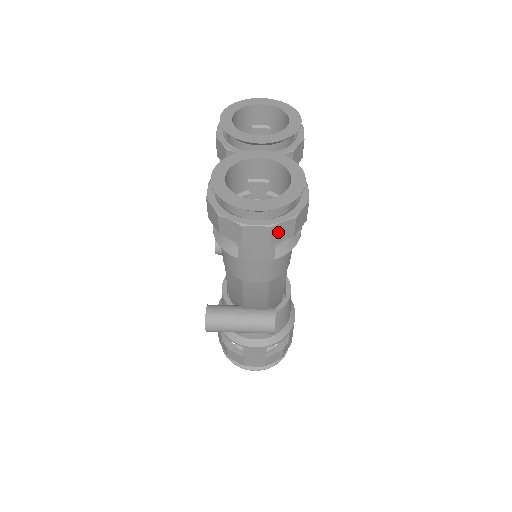
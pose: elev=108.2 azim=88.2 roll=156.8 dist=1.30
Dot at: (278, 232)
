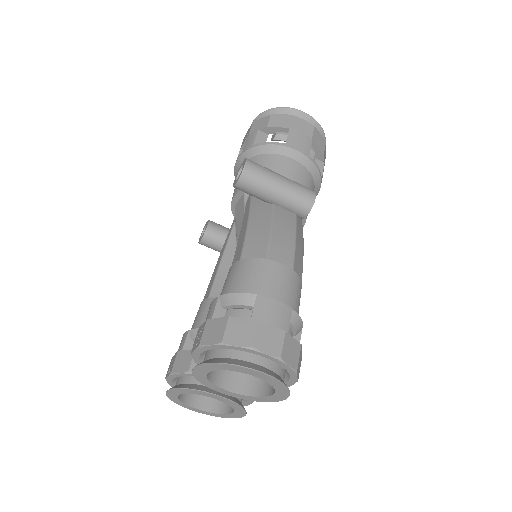
Dot at: occluded
